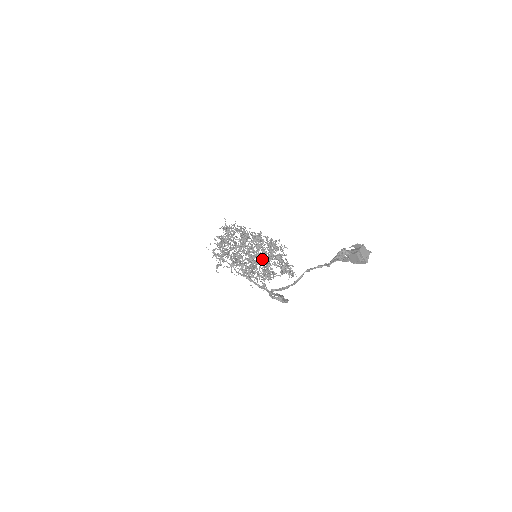
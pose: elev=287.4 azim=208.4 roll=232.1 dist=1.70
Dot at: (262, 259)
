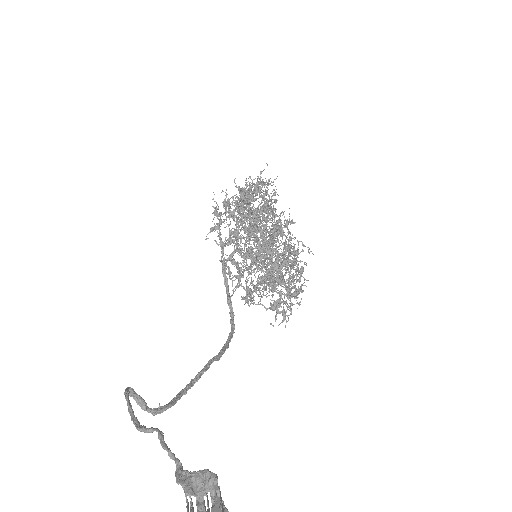
Dot at: occluded
